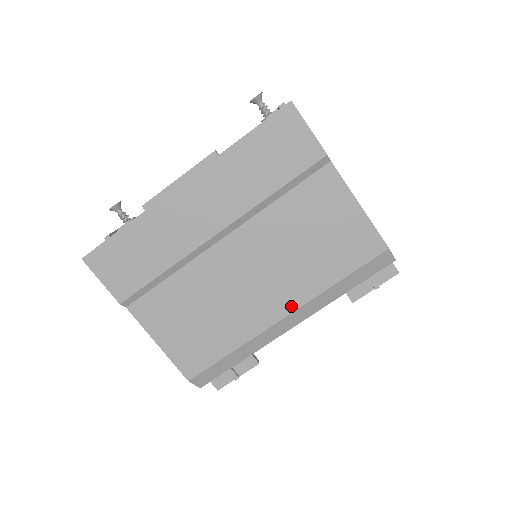
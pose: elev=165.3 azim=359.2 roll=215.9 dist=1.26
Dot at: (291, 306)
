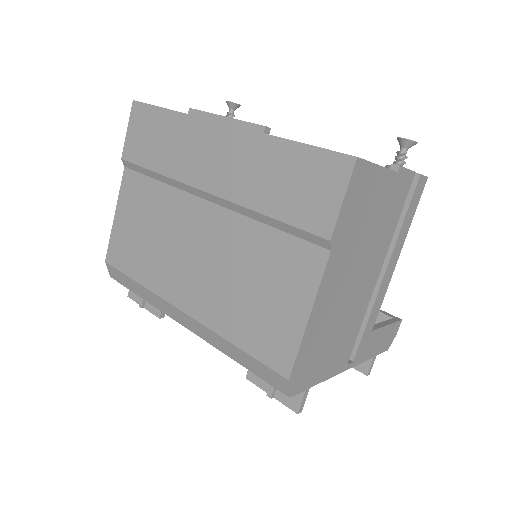
Dot at: (192, 310)
